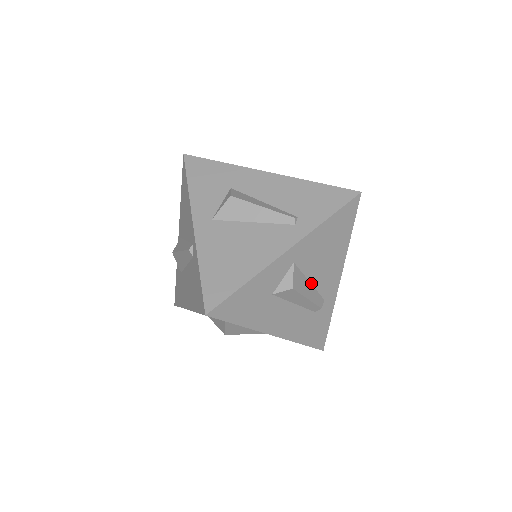
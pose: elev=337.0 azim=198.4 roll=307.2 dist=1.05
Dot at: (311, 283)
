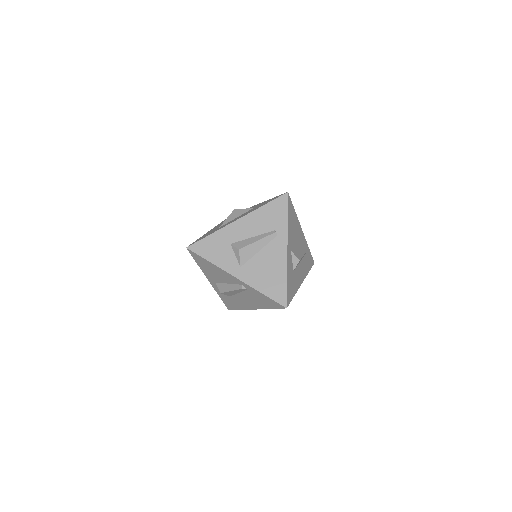
Dot at: (298, 248)
